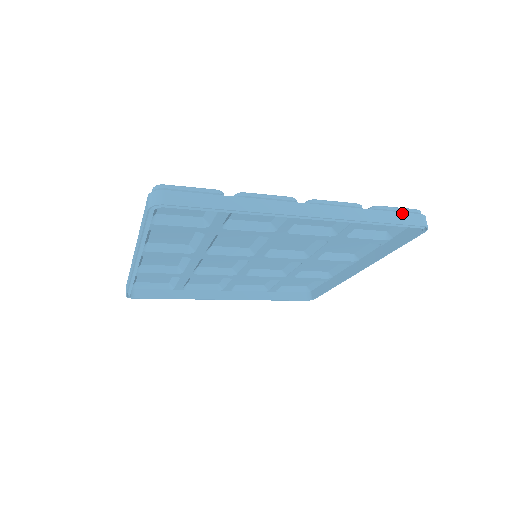
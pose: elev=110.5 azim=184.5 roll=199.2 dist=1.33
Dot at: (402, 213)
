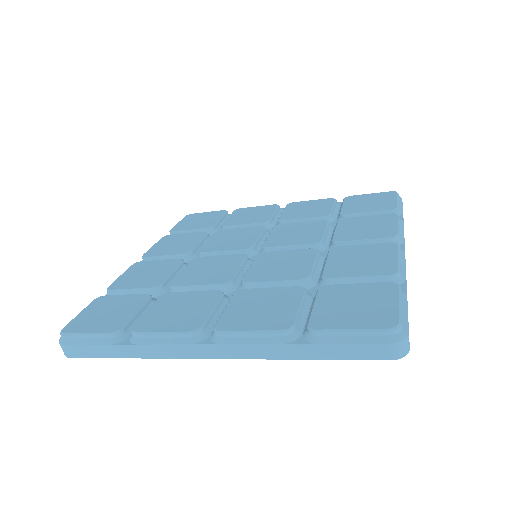
Dot at: occluded
